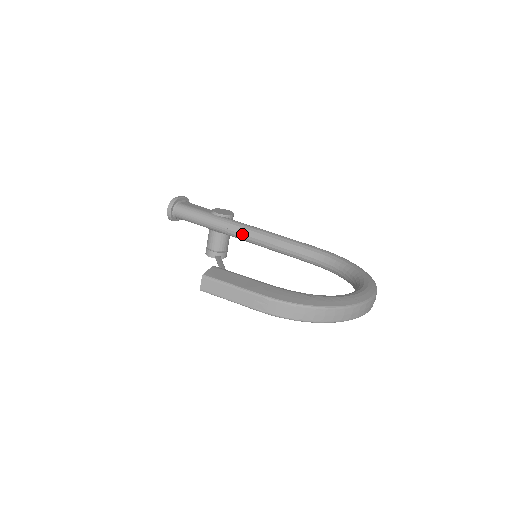
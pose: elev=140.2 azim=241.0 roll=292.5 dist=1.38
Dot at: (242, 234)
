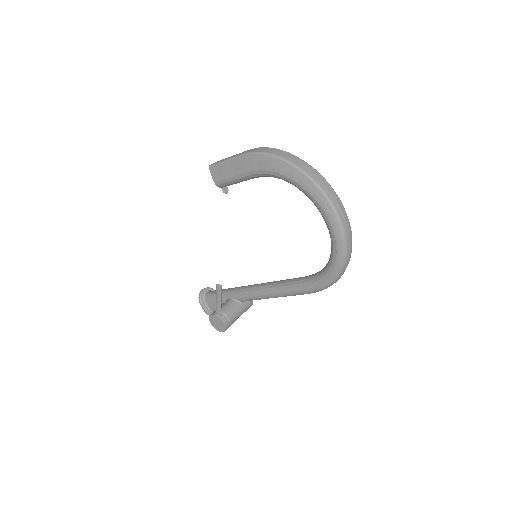
Dot at: (252, 285)
